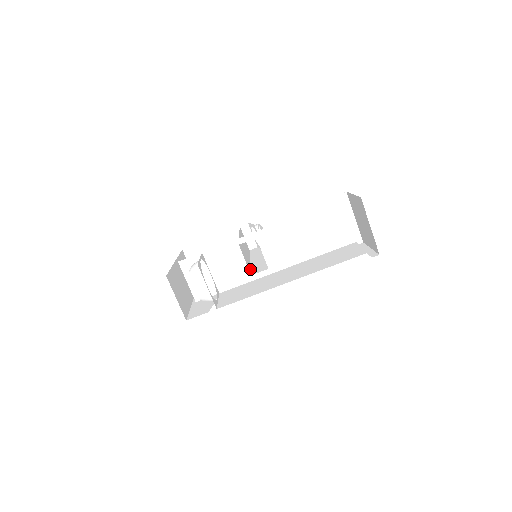
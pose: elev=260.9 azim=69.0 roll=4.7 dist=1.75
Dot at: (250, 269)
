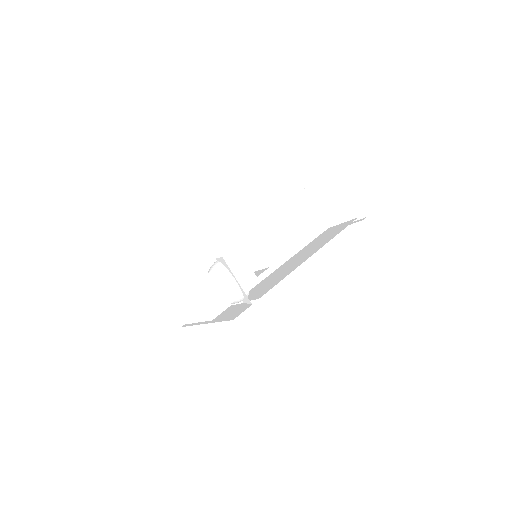
Dot at: occluded
